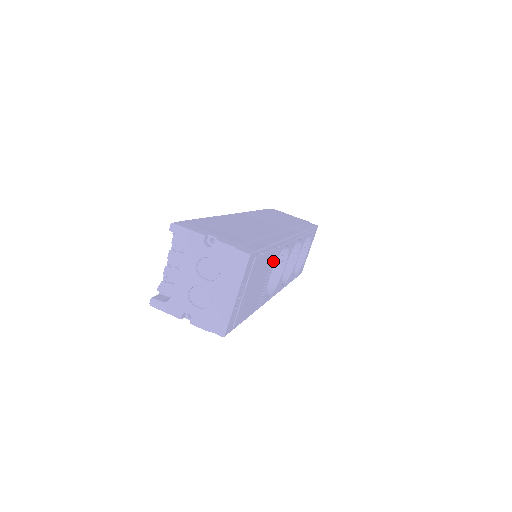
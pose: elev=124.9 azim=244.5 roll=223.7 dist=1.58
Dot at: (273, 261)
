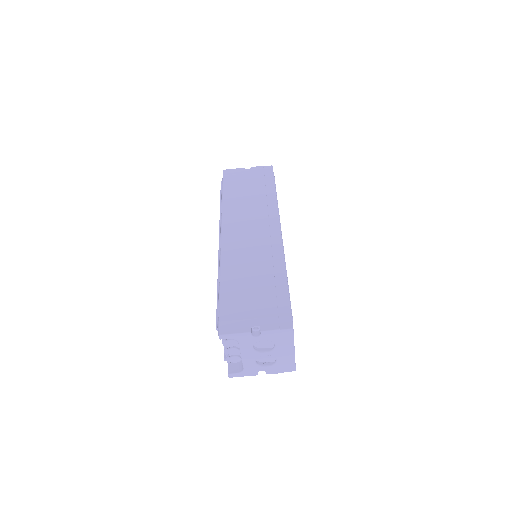
Dot at: occluded
